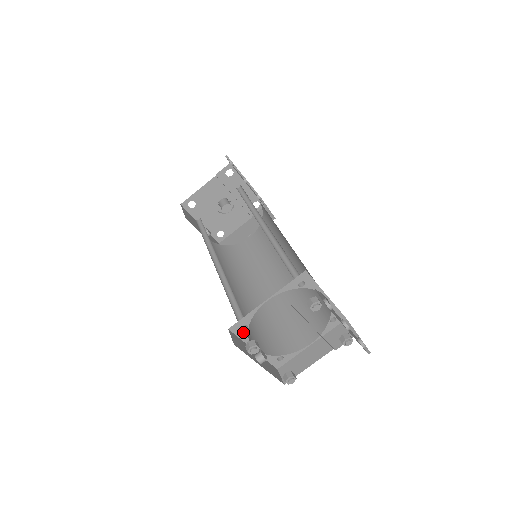
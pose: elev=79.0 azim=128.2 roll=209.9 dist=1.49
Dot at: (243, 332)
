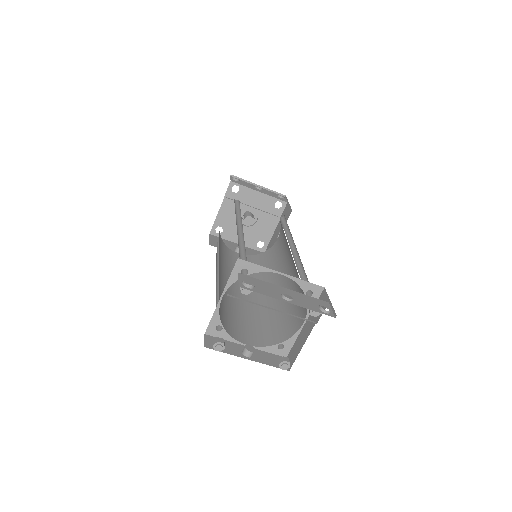
Dot at: (221, 333)
